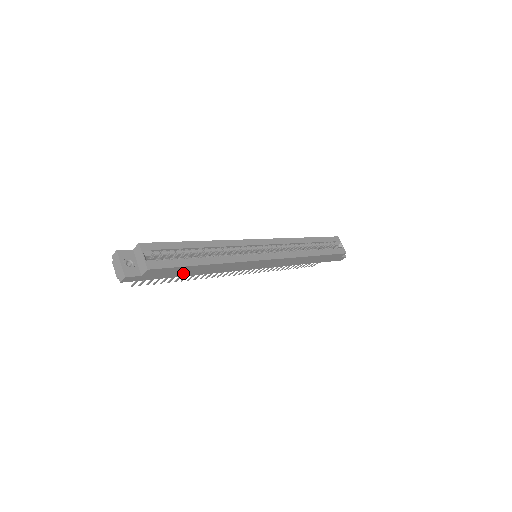
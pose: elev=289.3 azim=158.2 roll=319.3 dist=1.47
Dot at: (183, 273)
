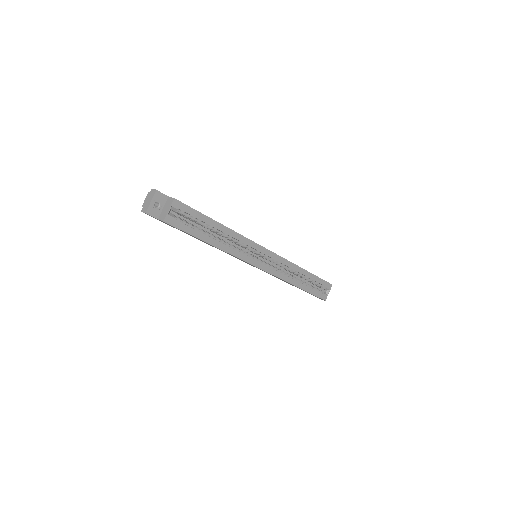
Dot at: (190, 235)
